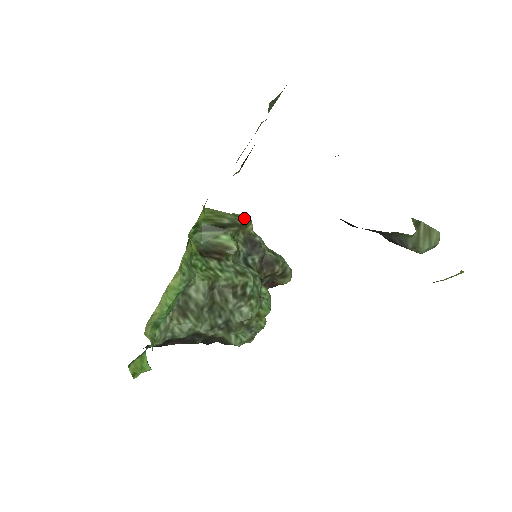
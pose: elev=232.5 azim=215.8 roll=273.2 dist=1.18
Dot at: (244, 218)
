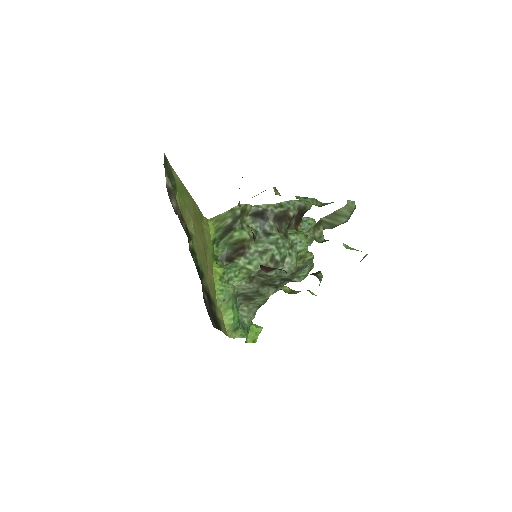
Dot at: (238, 209)
